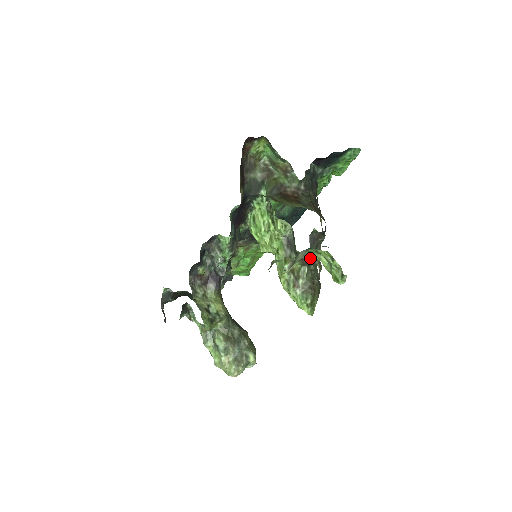
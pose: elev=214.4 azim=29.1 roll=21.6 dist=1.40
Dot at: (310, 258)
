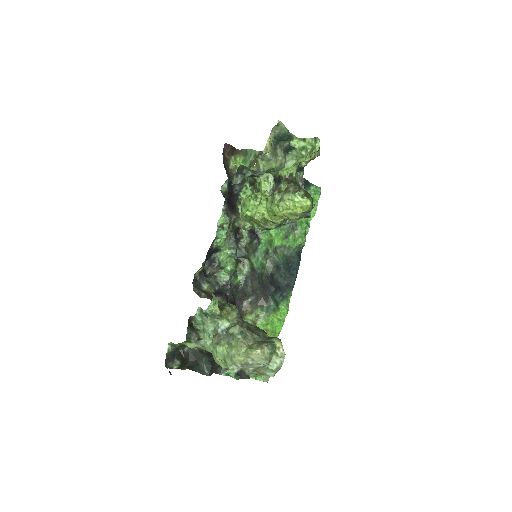
Dot at: (292, 171)
